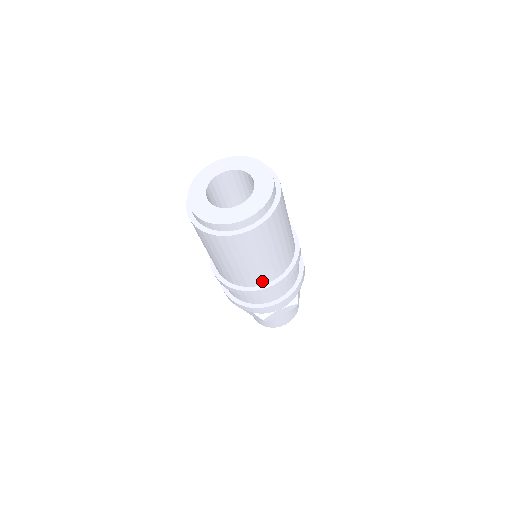
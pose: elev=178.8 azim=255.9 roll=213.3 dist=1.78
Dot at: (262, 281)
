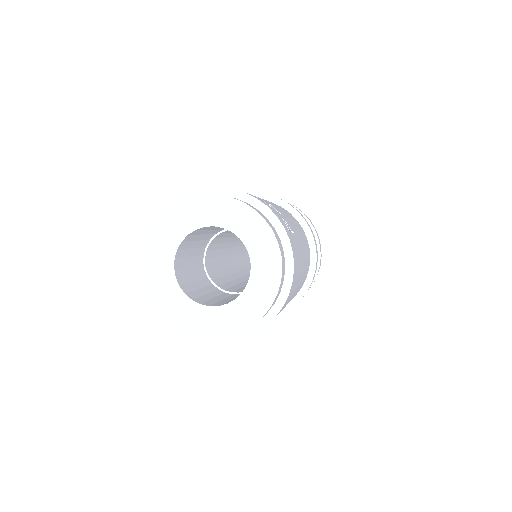
Dot at: occluded
